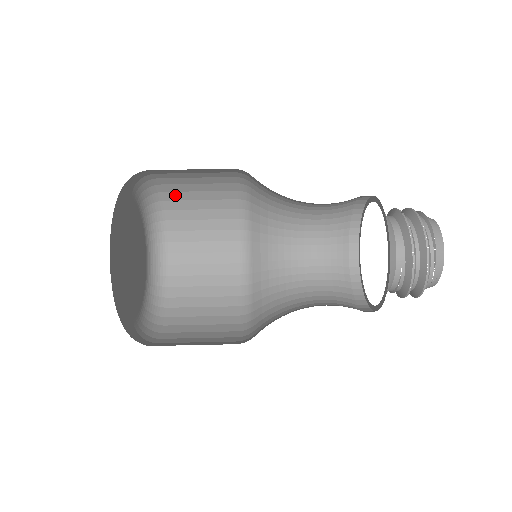
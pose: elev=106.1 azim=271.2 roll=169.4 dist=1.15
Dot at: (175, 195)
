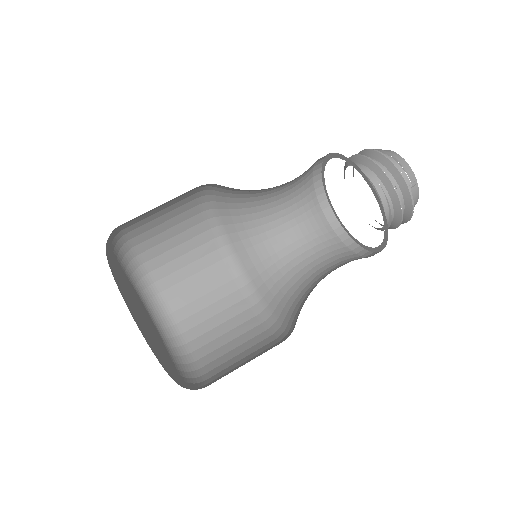
Dot at: (163, 270)
